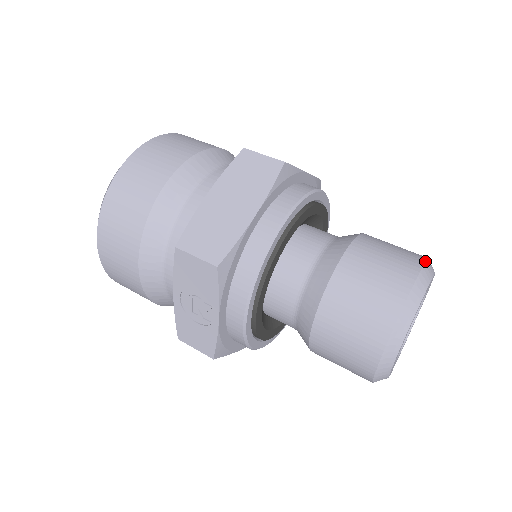
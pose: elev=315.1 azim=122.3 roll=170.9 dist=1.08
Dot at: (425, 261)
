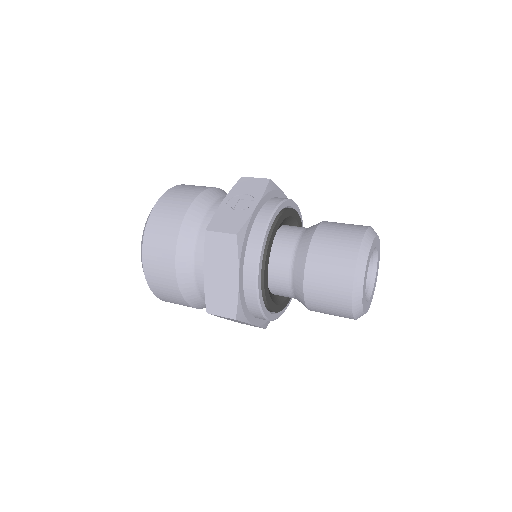
Dot at: occluded
